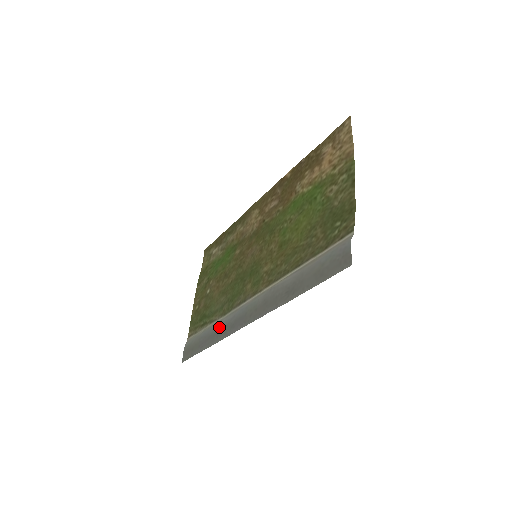
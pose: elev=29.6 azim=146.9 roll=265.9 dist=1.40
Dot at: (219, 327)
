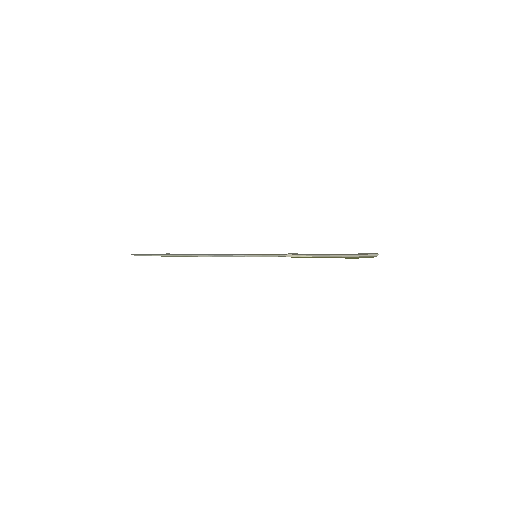
Dot at: occluded
